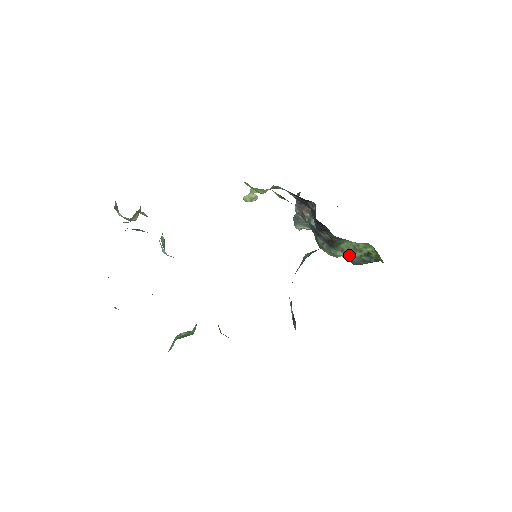
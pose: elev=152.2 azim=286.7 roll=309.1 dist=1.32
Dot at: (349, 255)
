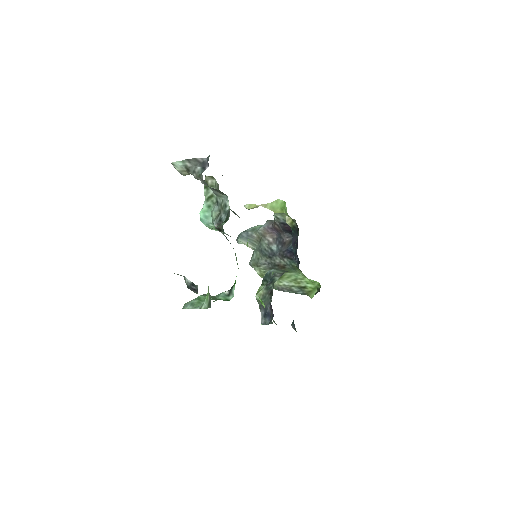
Dot at: (280, 281)
